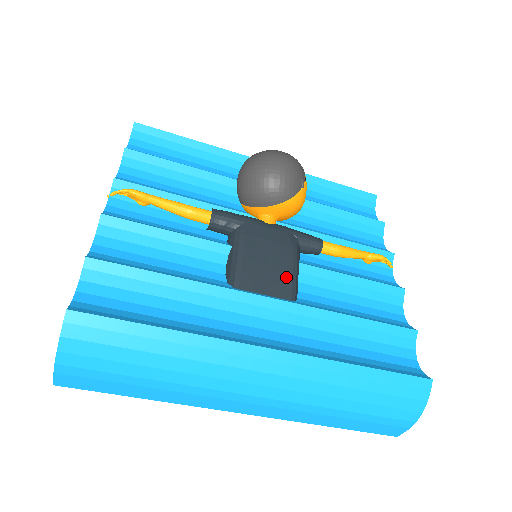
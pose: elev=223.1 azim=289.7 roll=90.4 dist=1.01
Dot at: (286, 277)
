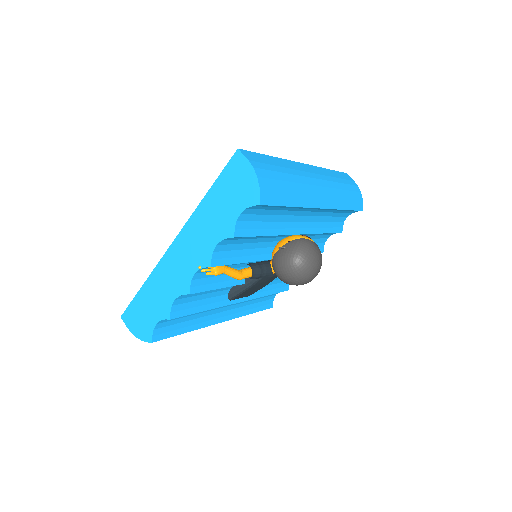
Dot at: (256, 291)
